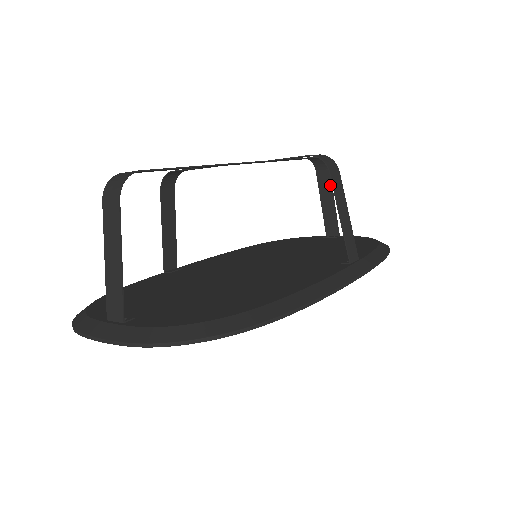
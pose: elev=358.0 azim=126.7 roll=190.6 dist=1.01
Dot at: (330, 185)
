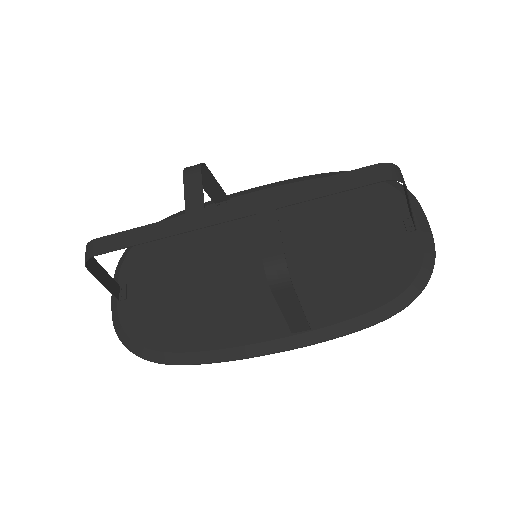
Dot at: (407, 195)
